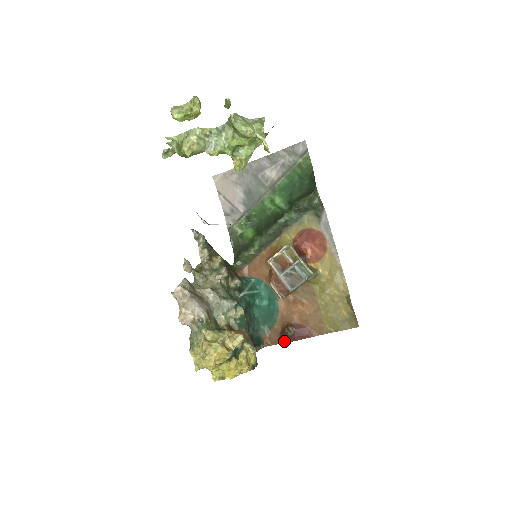
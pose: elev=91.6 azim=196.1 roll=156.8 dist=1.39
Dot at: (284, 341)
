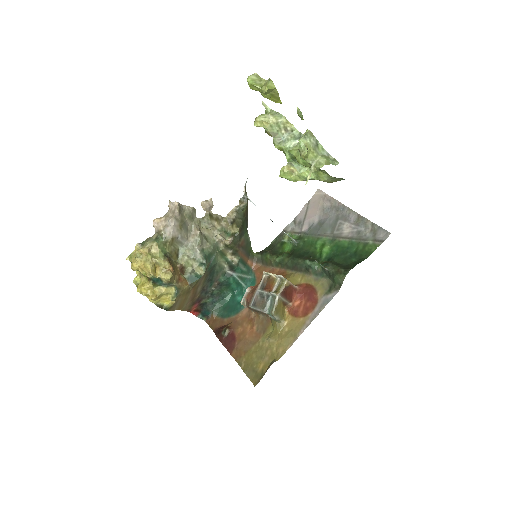
Dot at: (217, 333)
